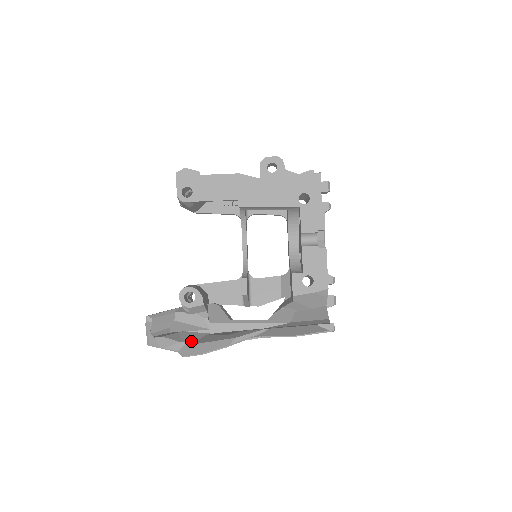
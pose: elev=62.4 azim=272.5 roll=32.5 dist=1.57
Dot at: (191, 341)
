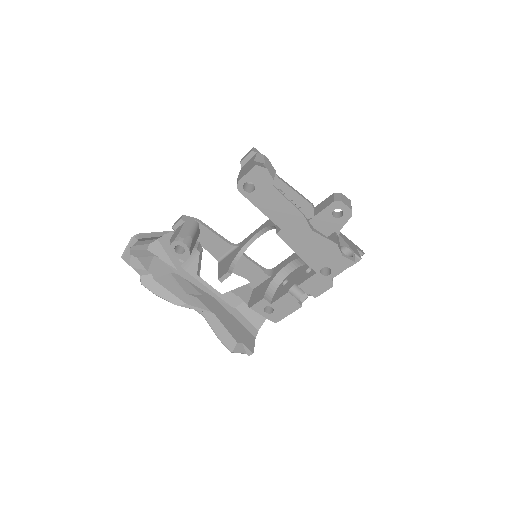
Dot at: (156, 274)
